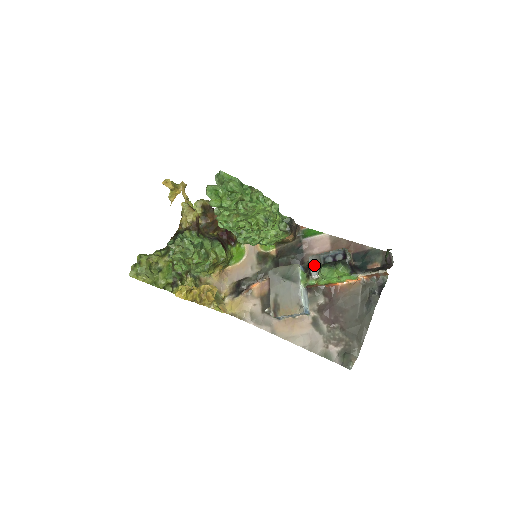
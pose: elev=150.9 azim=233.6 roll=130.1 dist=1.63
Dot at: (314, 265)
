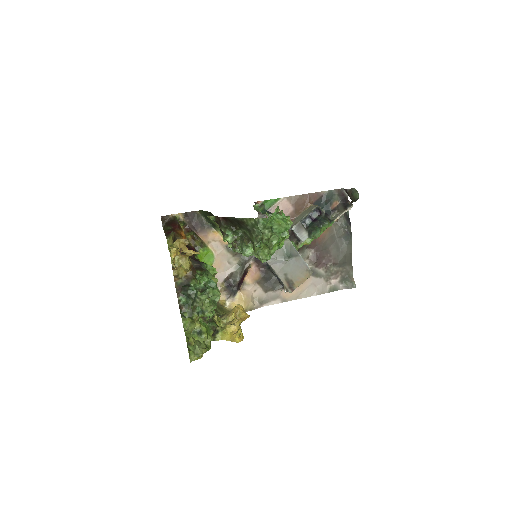
Dot at: (301, 233)
